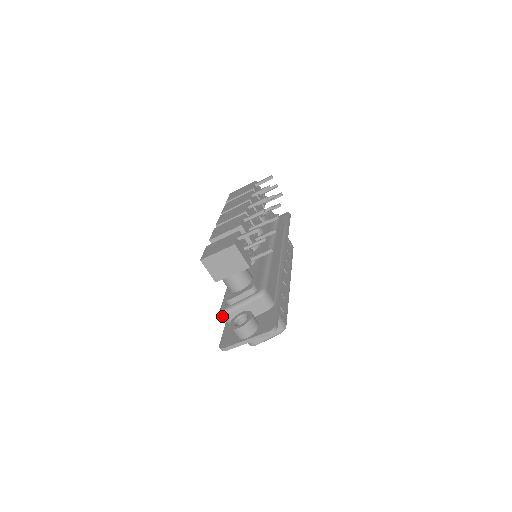
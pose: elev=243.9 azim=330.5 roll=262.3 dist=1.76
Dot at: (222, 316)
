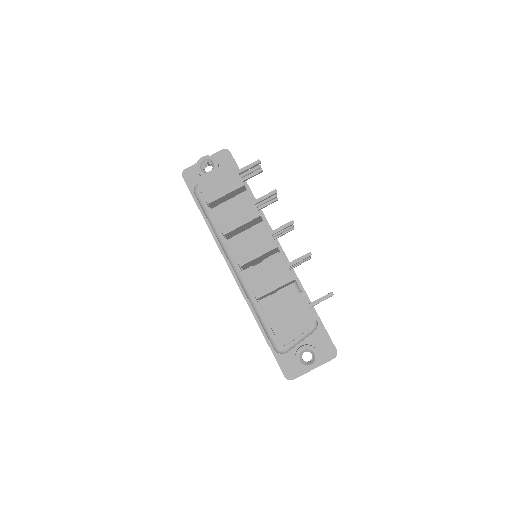
Dot at: occluded
